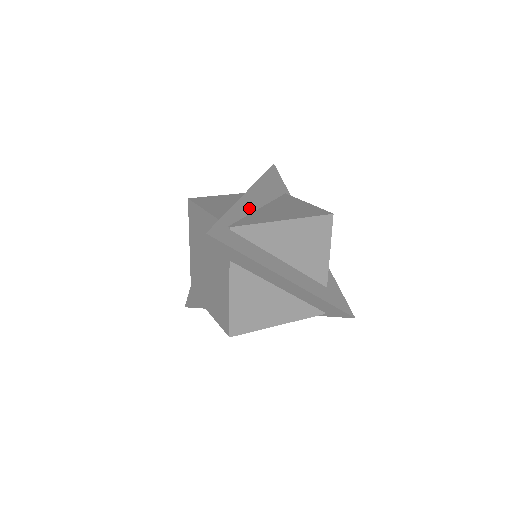
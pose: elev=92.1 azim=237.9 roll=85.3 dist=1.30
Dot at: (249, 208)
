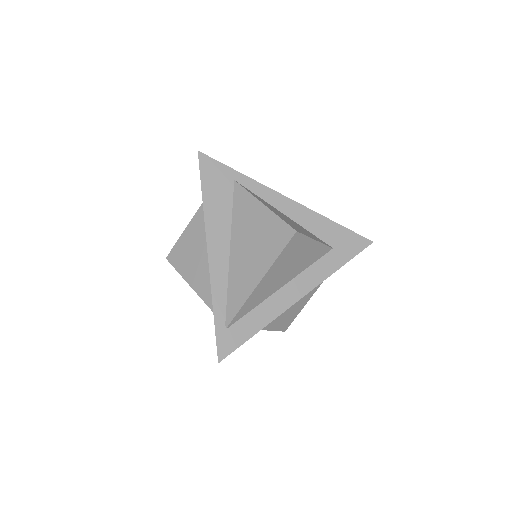
Dot at: (223, 272)
